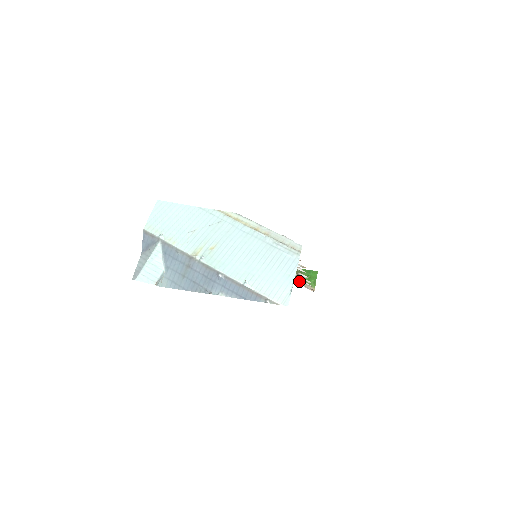
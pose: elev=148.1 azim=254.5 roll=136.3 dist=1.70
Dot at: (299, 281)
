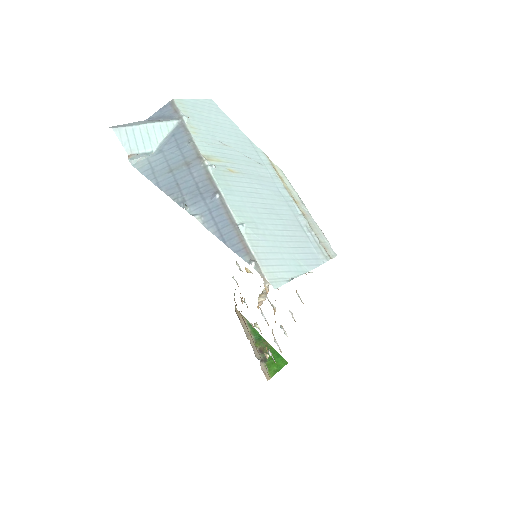
Dot at: occluded
